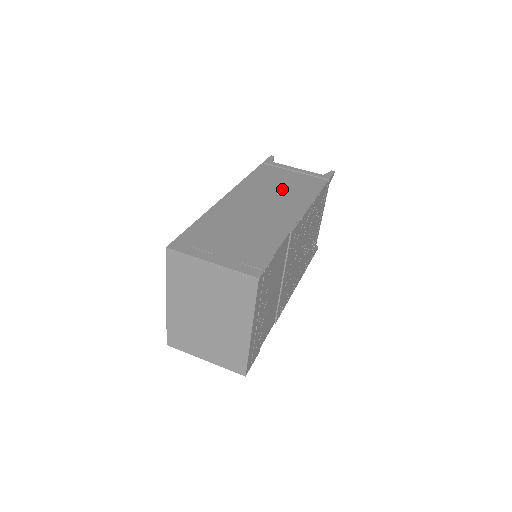
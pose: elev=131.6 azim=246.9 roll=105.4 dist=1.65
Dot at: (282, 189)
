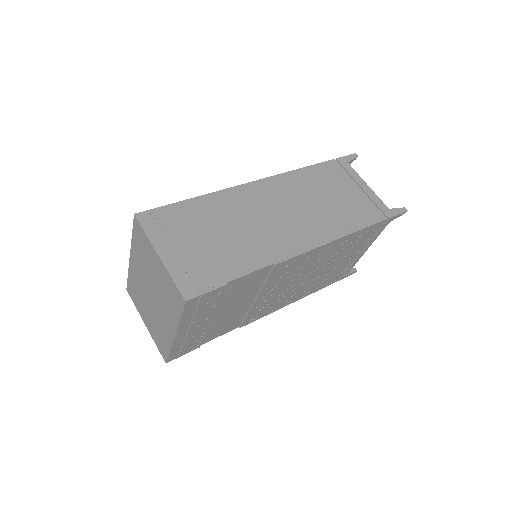
Dot at: (322, 204)
